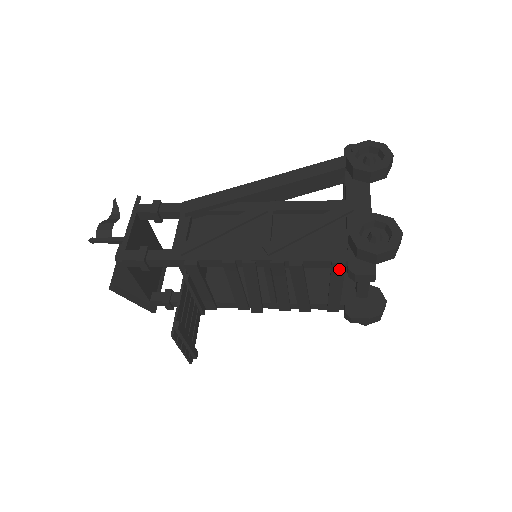
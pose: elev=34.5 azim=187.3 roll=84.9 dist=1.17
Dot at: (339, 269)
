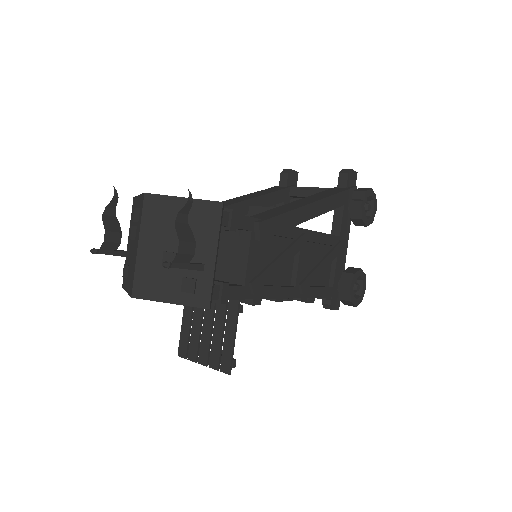
Dot at: occluded
